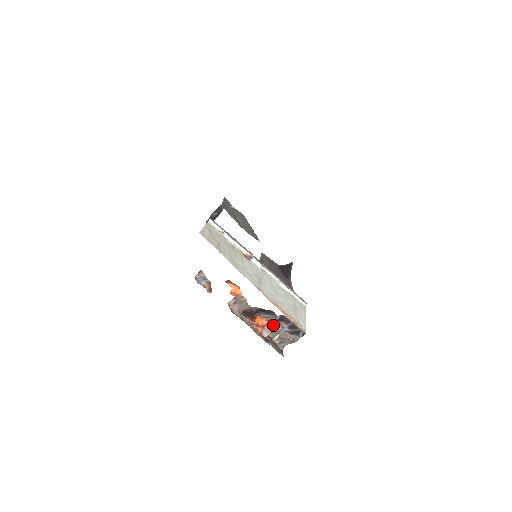
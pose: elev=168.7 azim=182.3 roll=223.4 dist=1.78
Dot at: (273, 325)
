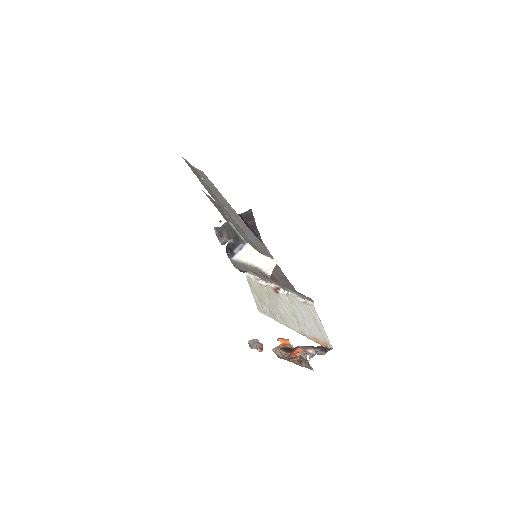
Dot at: (306, 350)
